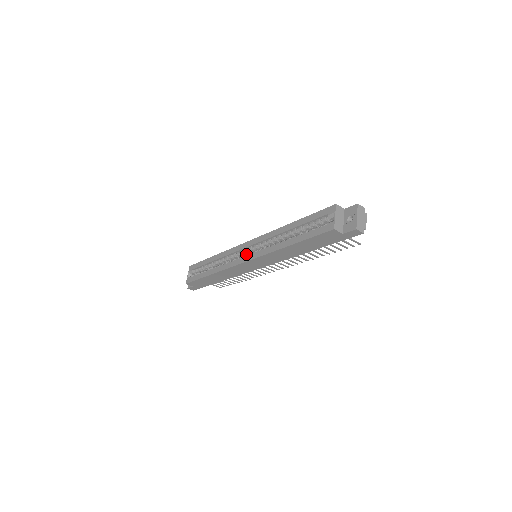
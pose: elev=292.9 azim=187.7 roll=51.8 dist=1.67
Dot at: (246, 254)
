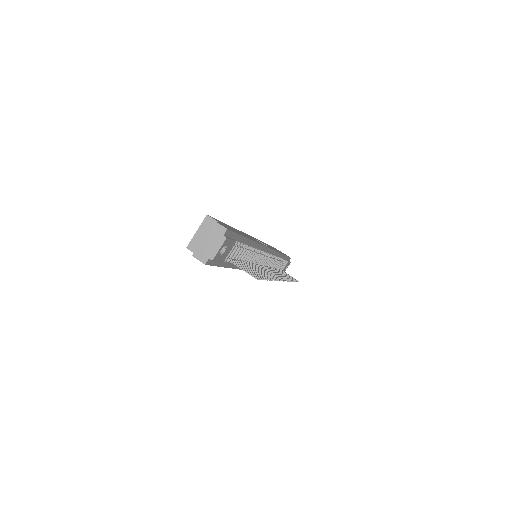
Dot at: occluded
